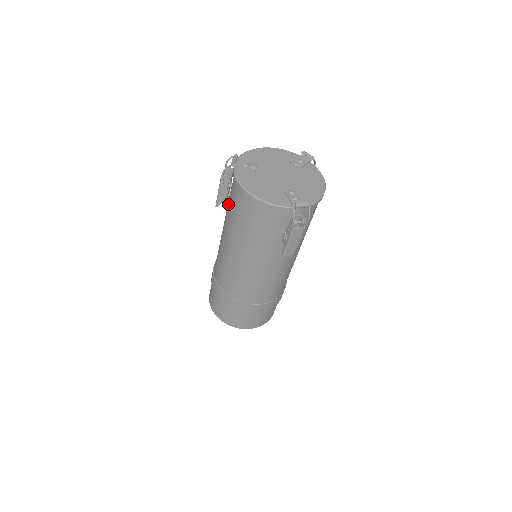
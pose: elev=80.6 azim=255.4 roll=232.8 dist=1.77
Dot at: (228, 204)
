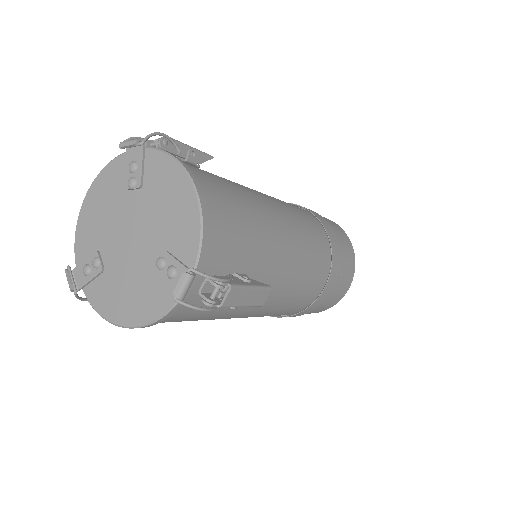
Dot at: occluded
